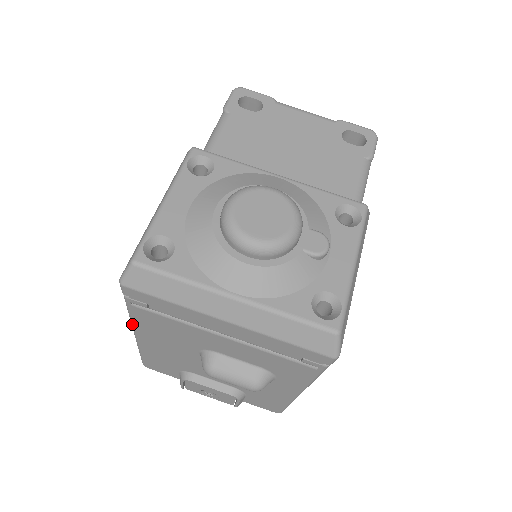
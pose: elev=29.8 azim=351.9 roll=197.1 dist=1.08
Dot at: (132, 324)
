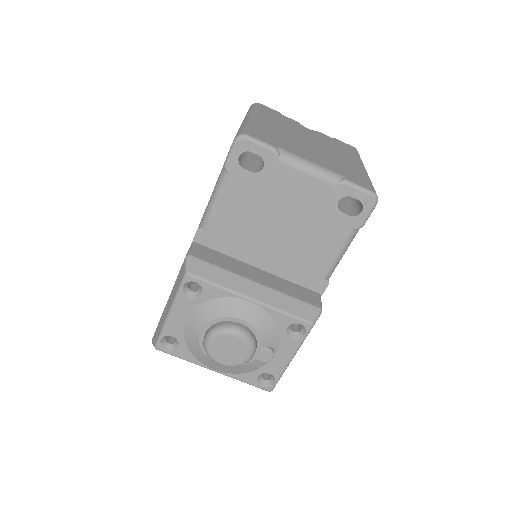
Dot at: occluded
